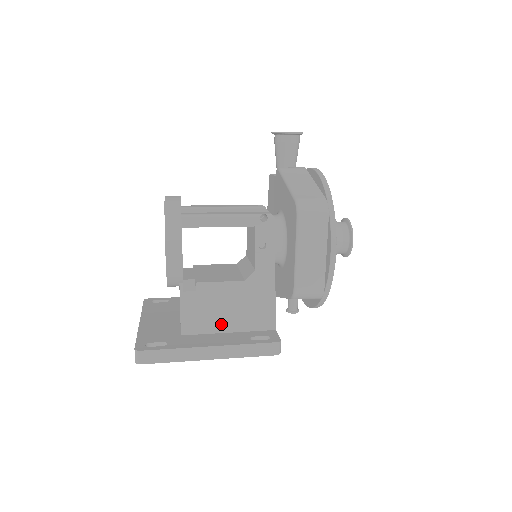
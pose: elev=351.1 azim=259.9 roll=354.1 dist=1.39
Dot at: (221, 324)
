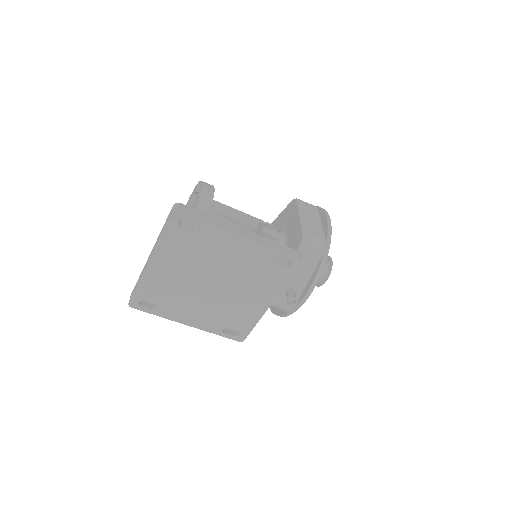
Dot at: occluded
